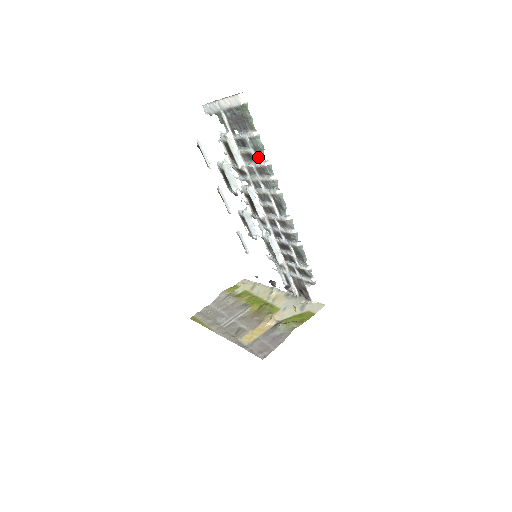
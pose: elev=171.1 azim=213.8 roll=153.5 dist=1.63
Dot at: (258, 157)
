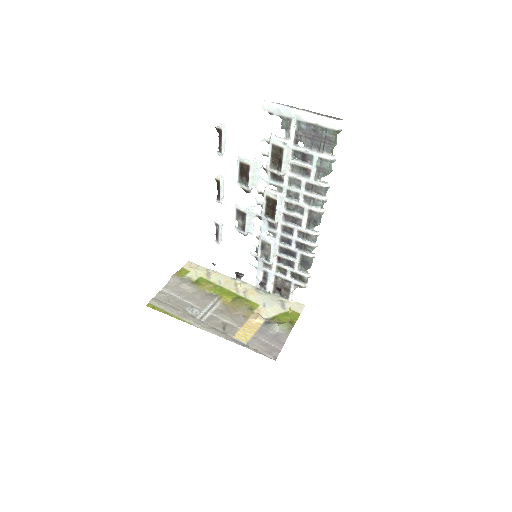
Dot at: (318, 176)
